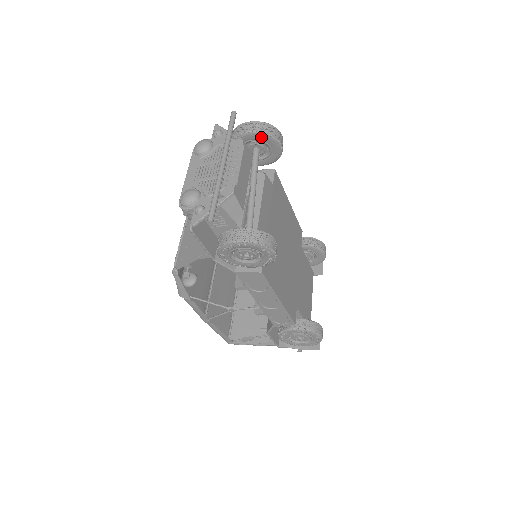
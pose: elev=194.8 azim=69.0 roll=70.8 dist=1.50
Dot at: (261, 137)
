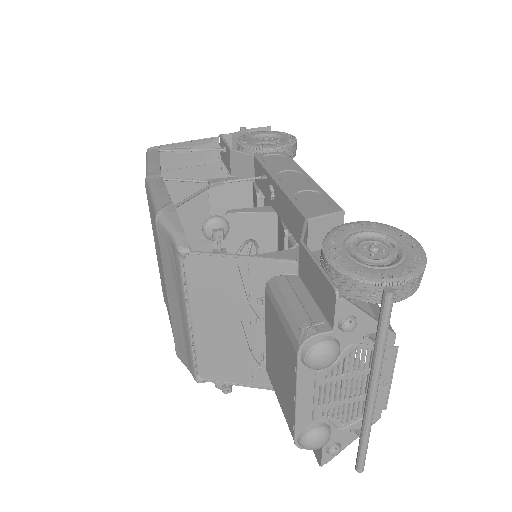
Dot at: occluded
